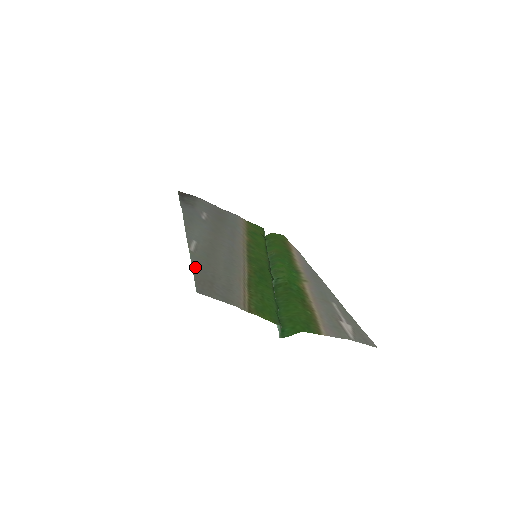
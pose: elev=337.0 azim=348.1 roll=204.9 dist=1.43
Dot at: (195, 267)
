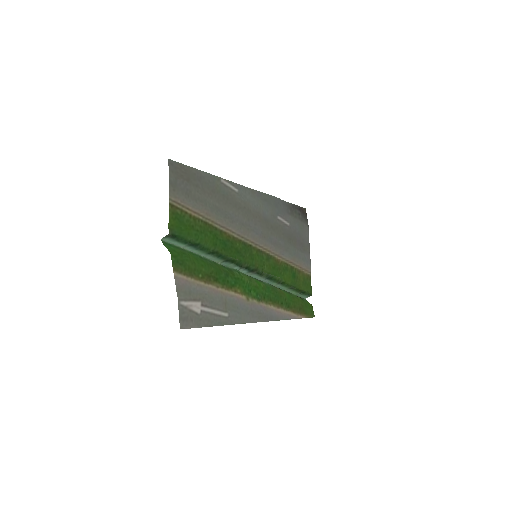
Dot at: (200, 172)
